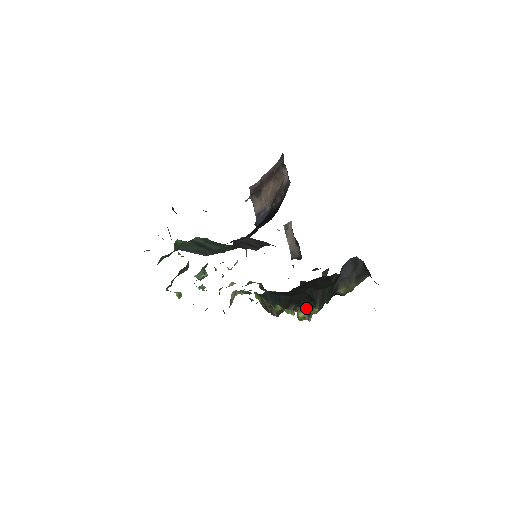
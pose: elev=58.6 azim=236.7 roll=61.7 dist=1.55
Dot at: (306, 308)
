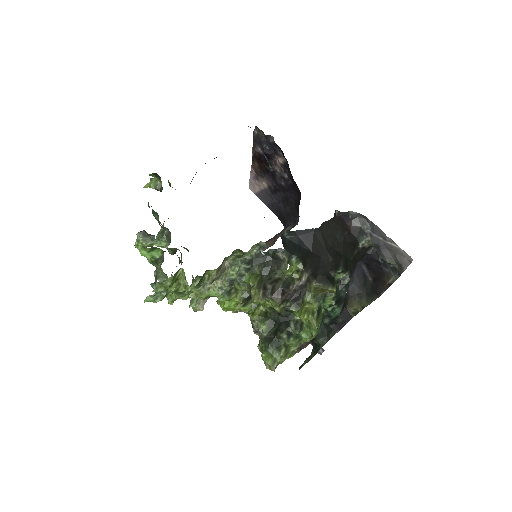
Dot at: (321, 288)
